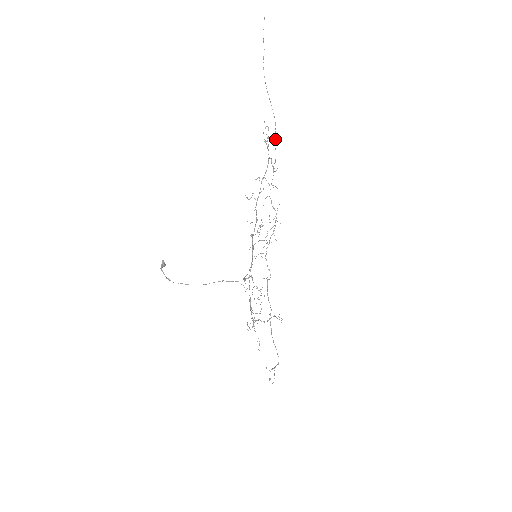
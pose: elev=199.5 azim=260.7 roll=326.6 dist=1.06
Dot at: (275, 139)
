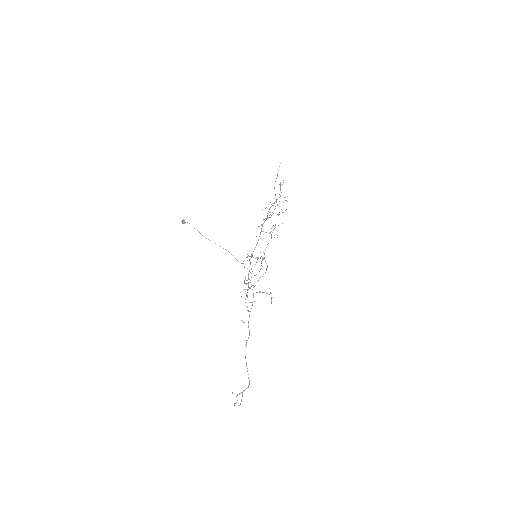
Dot at: occluded
